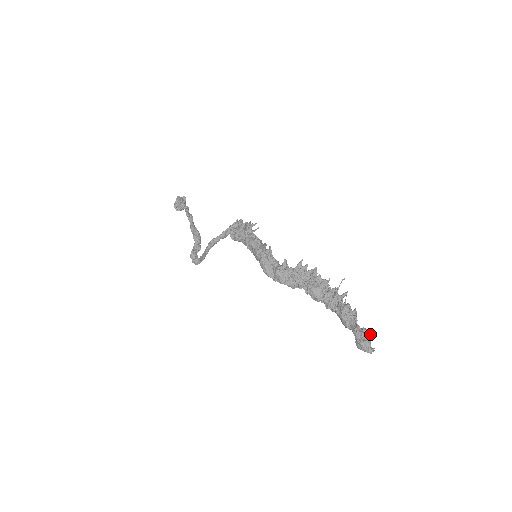
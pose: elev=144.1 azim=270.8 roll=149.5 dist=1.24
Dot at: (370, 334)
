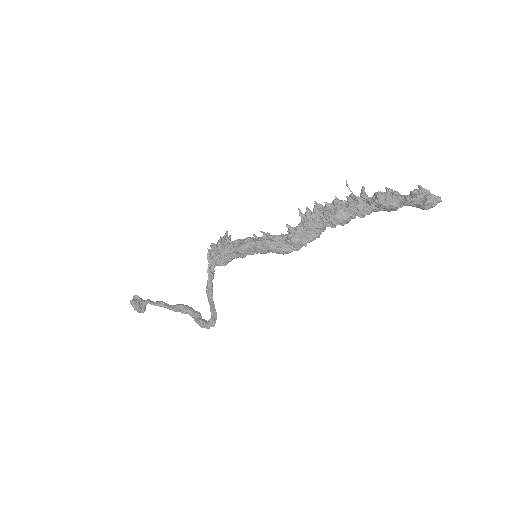
Dot at: (423, 189)
